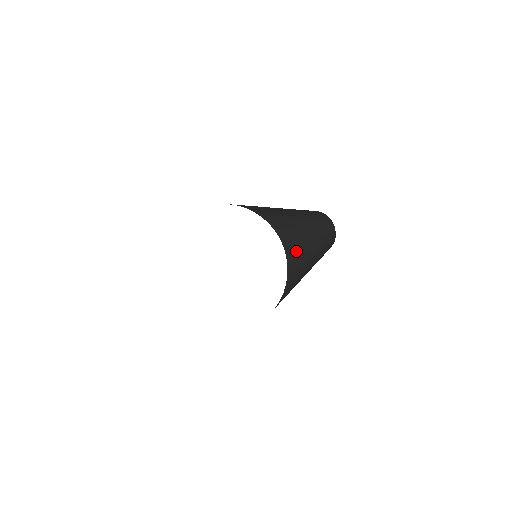
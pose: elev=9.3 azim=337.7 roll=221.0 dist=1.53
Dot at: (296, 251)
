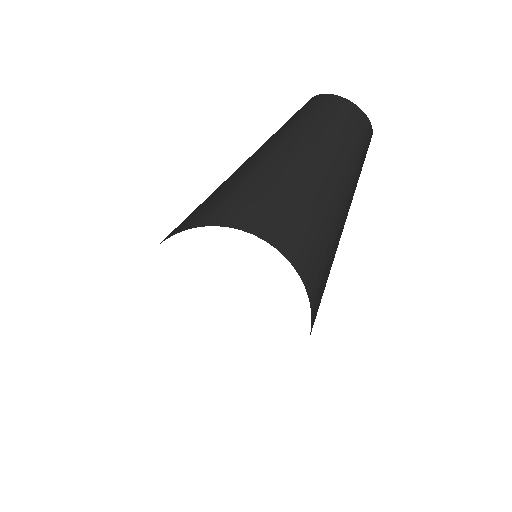
Dot at: (298, 231)
